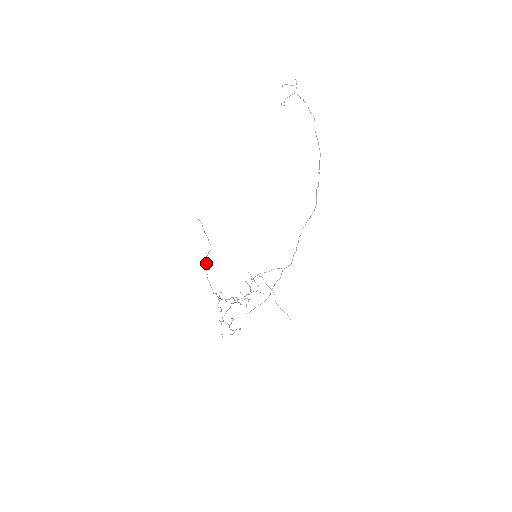
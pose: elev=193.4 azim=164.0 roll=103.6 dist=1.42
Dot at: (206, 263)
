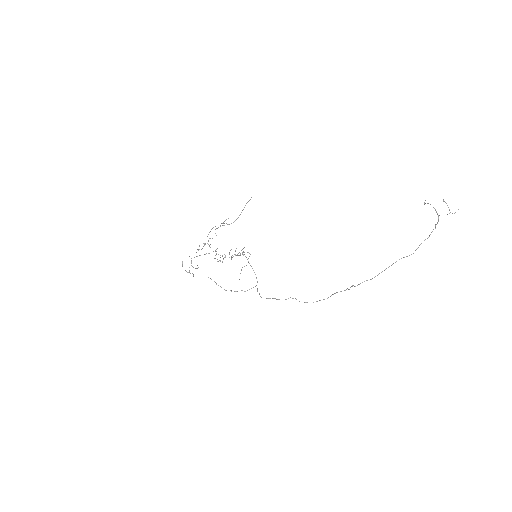
Dot at: (221, 223)
